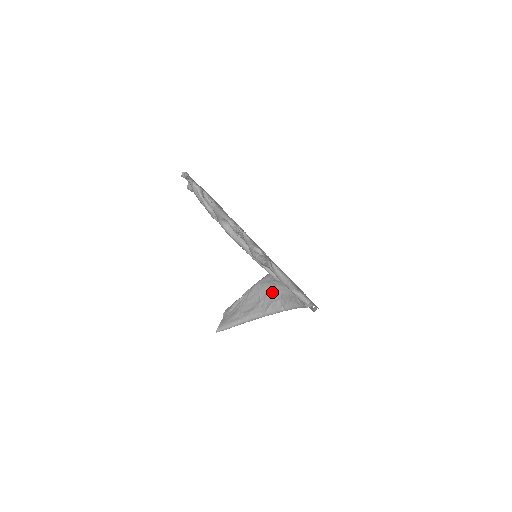
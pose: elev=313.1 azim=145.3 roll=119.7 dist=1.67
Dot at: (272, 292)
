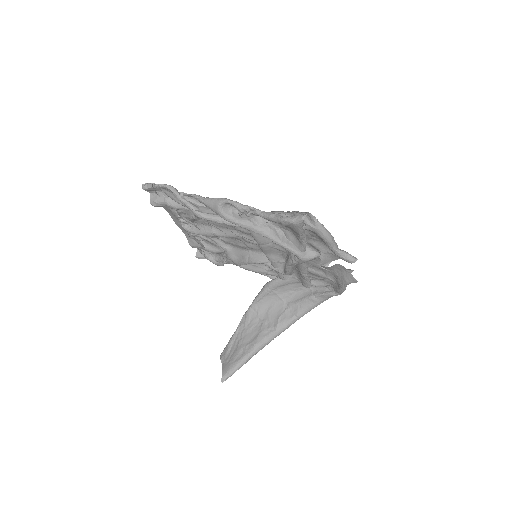
Dot at: (274, 306)
